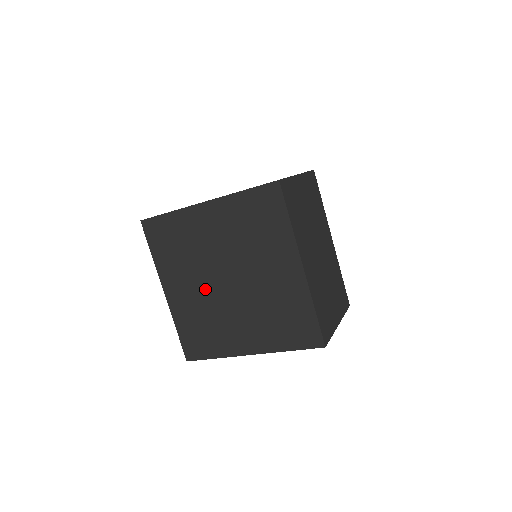
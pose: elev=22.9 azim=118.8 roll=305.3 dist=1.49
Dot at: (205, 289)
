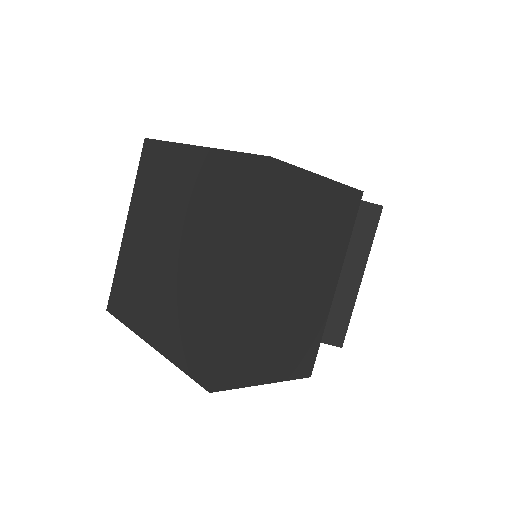
Dot at: (153, 244)
